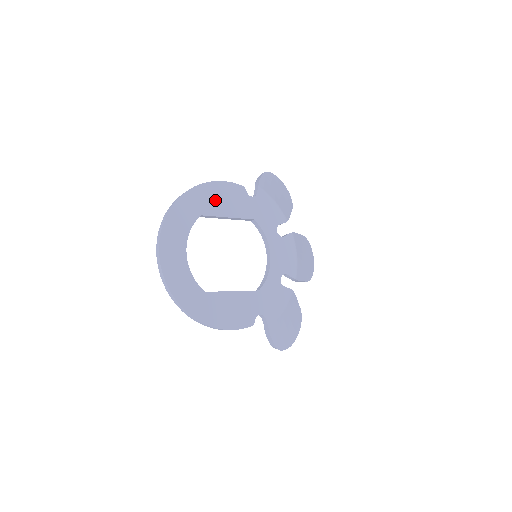
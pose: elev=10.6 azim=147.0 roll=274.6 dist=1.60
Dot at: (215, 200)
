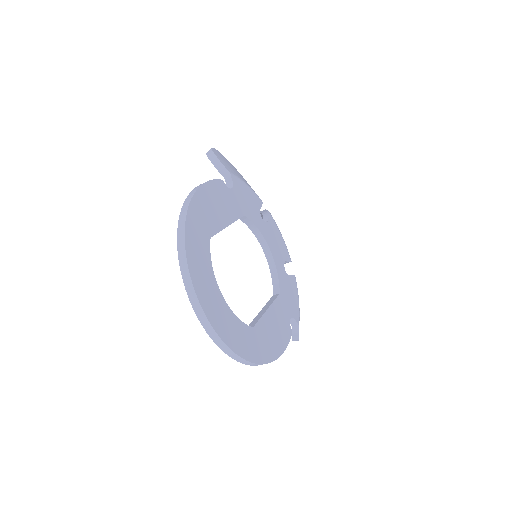
Dot at: (211, 211)
